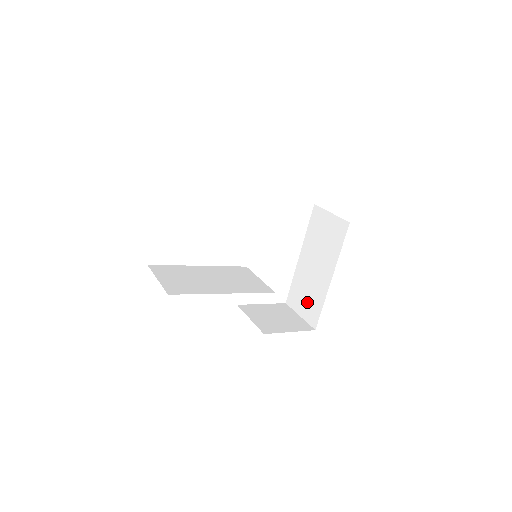
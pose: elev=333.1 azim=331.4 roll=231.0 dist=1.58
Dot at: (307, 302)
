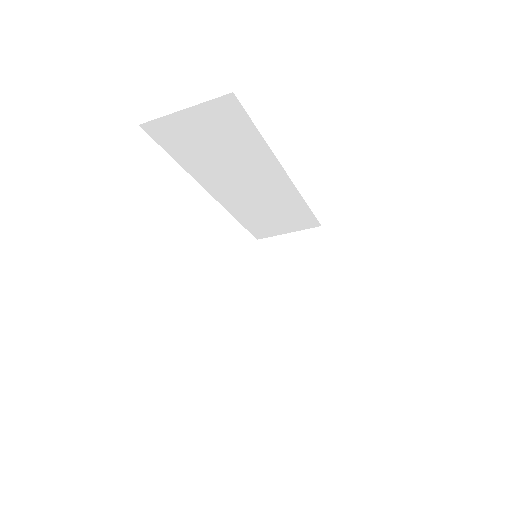
Dot at: (303, 348)
